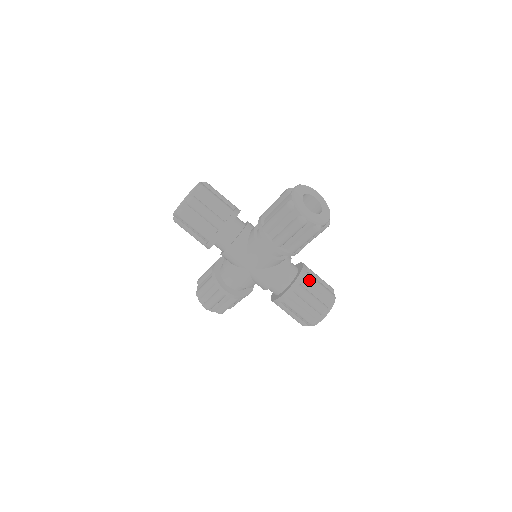
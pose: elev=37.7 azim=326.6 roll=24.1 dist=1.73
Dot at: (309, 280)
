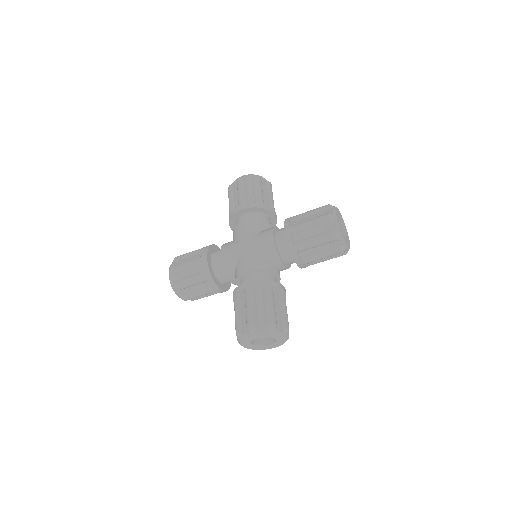
Dot at: (282, 296)
